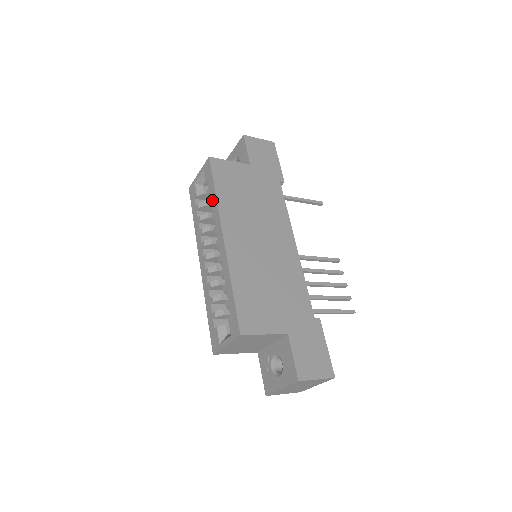
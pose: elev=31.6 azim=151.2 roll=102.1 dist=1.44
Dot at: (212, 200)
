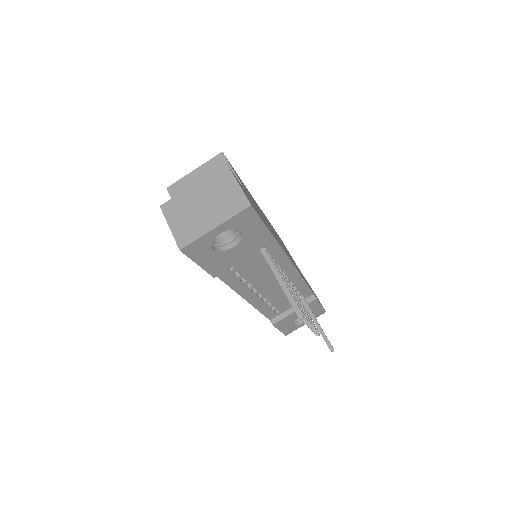
Dot at: occluded
